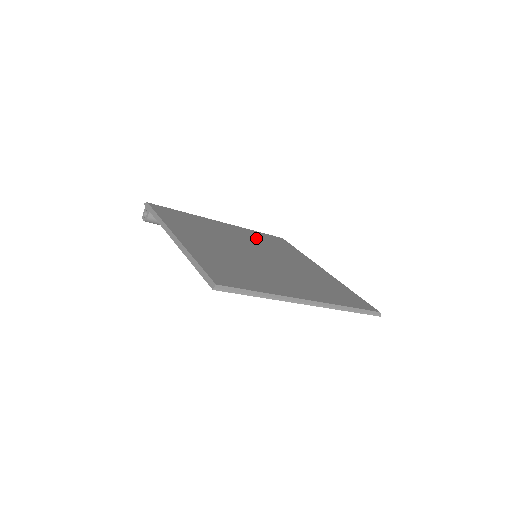
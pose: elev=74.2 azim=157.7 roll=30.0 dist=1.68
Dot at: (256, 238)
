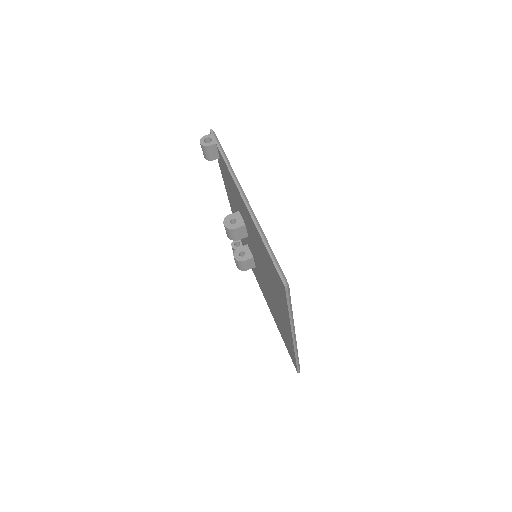
Dot at: occluded
